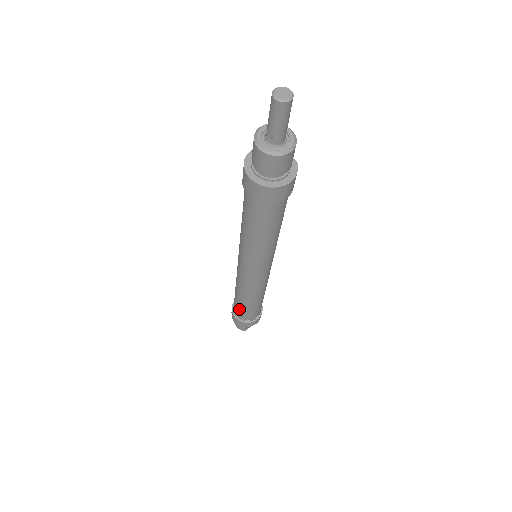
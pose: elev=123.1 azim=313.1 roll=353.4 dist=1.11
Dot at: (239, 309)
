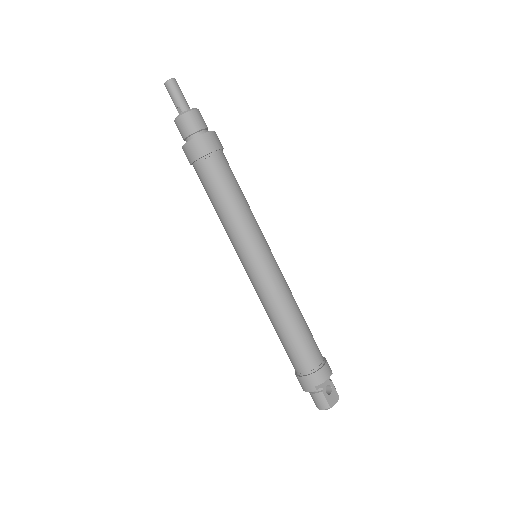
Dot at: (291, 353)
